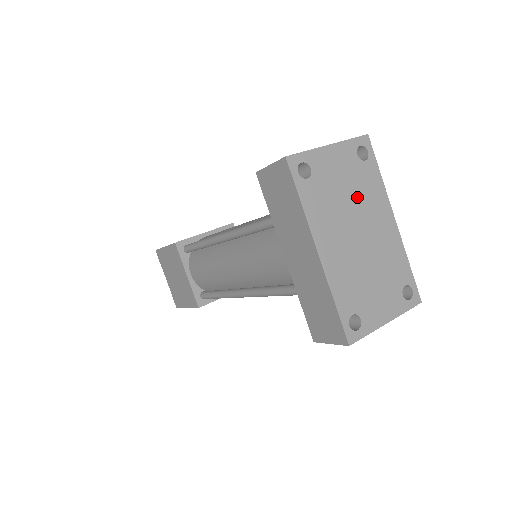
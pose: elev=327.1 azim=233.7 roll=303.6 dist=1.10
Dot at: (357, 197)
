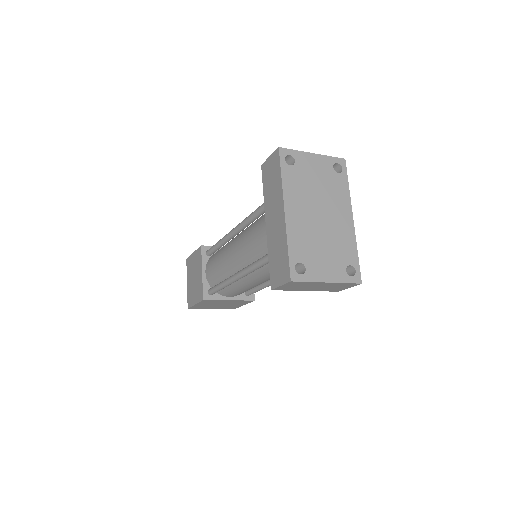
Dot at: (326, 192)
